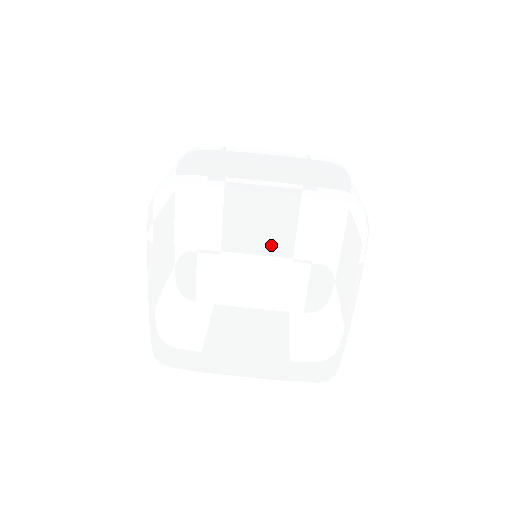
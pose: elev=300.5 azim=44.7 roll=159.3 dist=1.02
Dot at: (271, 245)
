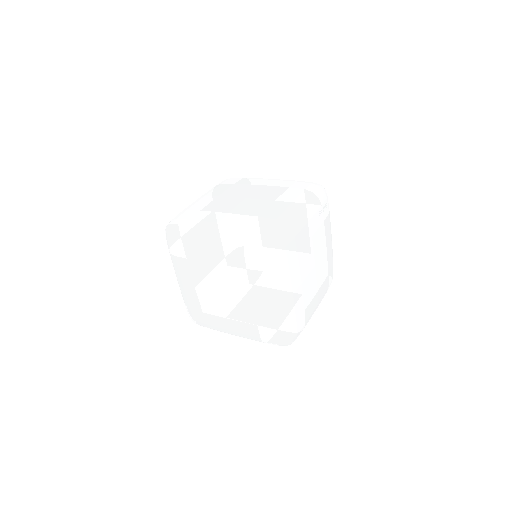
Dot at: (222, 257)
